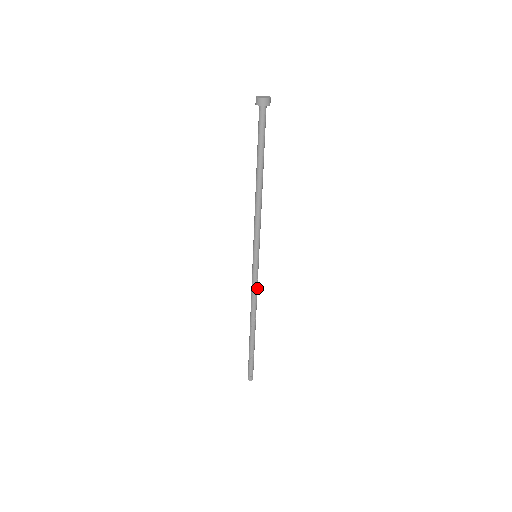
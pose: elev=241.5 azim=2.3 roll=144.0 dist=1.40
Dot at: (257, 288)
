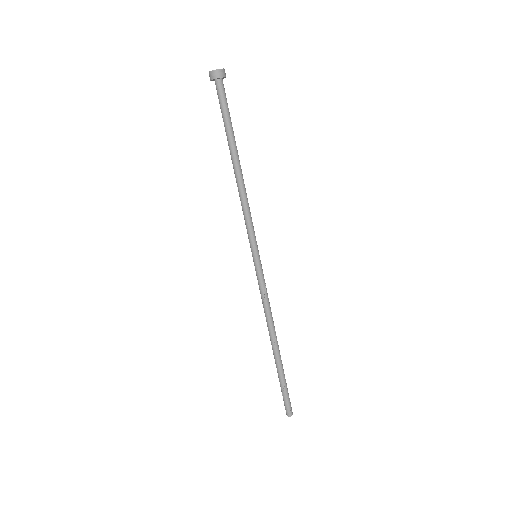
Dot at: (267, 295)
